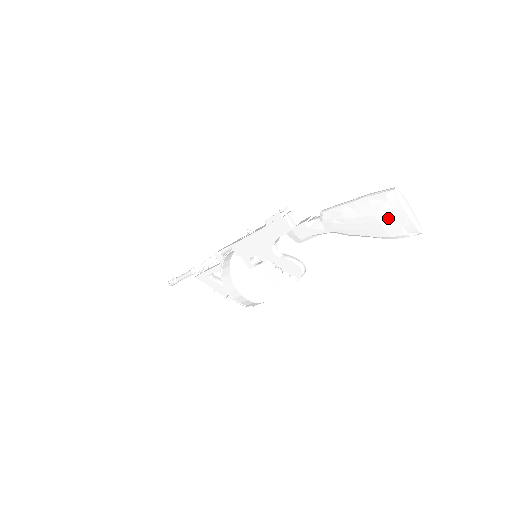
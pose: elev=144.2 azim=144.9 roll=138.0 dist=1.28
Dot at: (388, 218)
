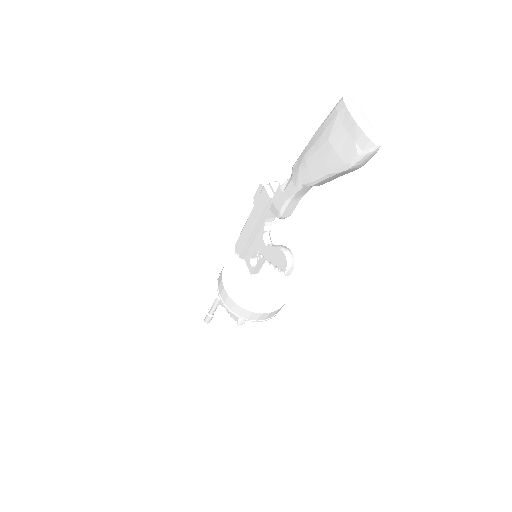
Dot at: (340, 137)
